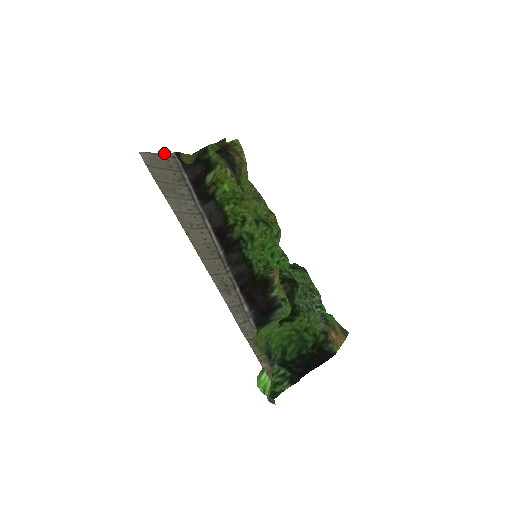
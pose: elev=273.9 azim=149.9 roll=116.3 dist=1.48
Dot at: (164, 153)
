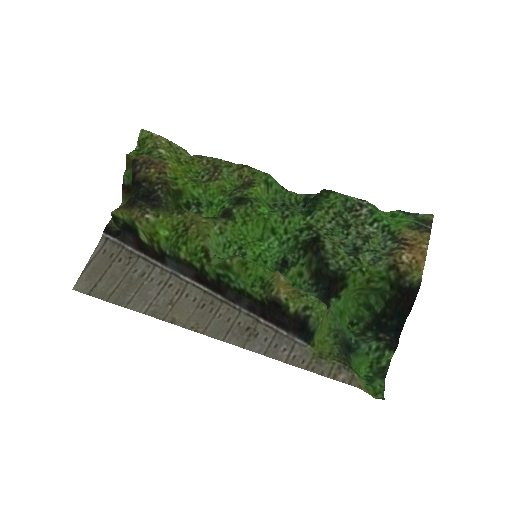
Dot at: (95, 248)
